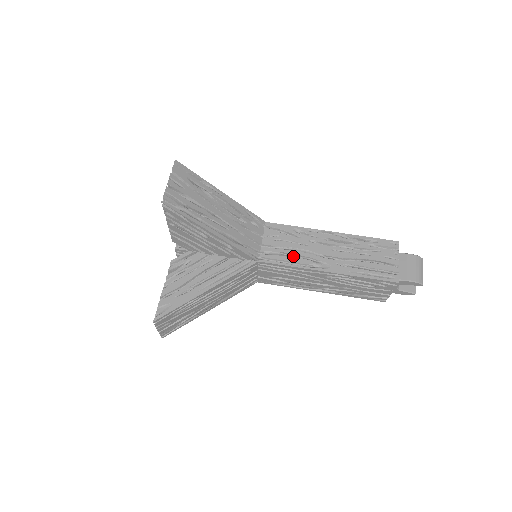
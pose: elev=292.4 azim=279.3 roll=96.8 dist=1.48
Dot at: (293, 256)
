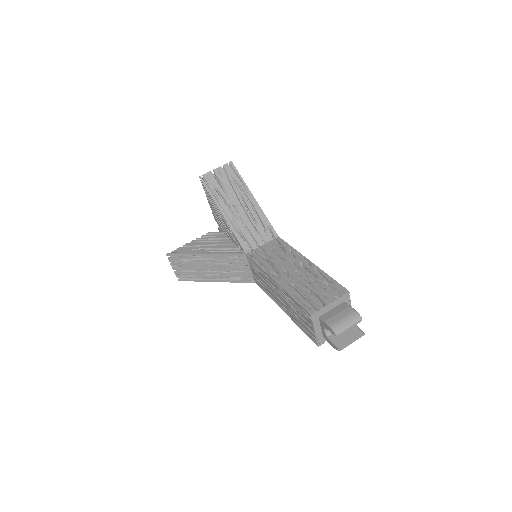
Dot at: (269, 263)
